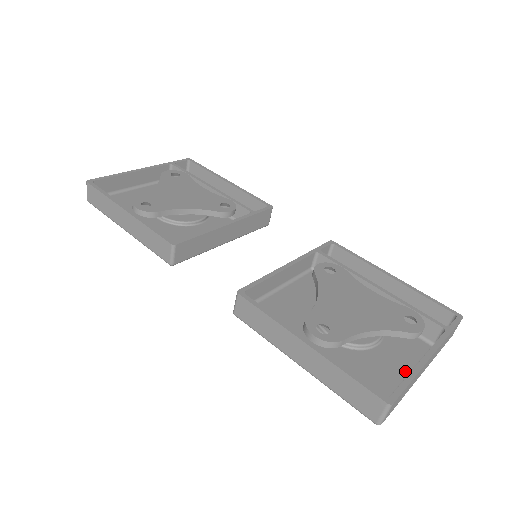
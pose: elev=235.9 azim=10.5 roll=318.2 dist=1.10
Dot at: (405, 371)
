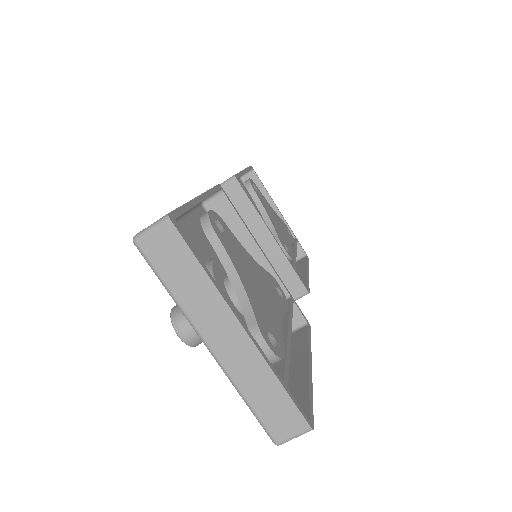
Dot at: occluded
